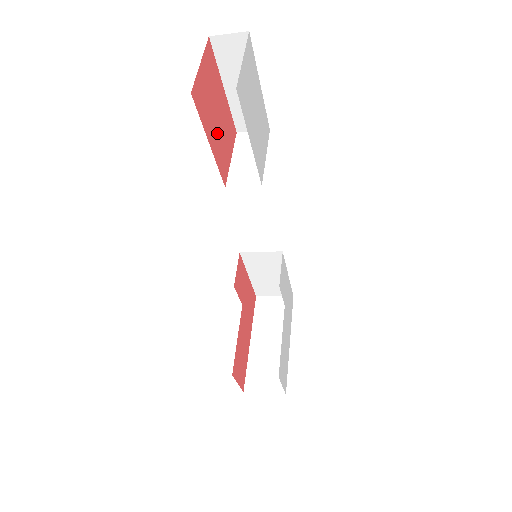
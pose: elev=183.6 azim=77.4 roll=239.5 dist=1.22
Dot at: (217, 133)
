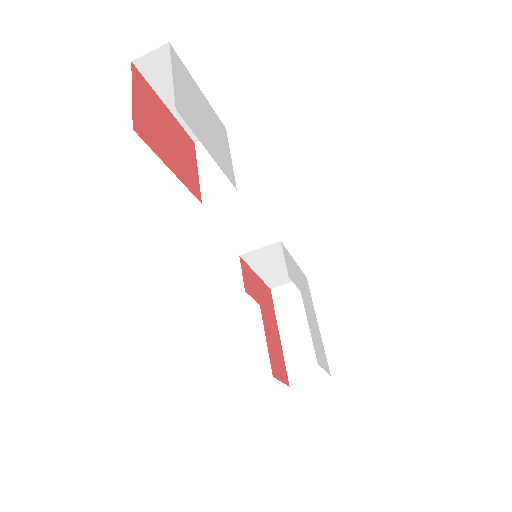
Dot at: (174, 154)
